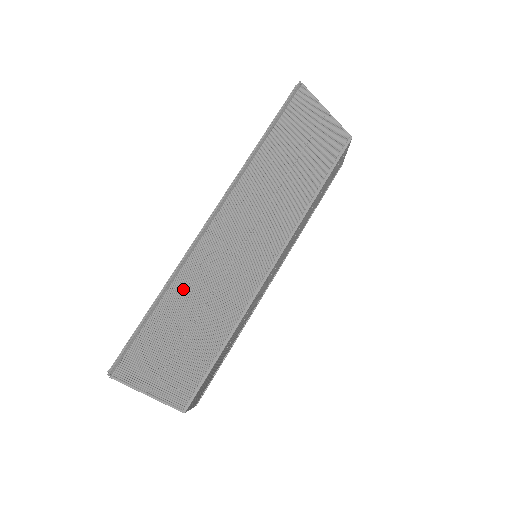
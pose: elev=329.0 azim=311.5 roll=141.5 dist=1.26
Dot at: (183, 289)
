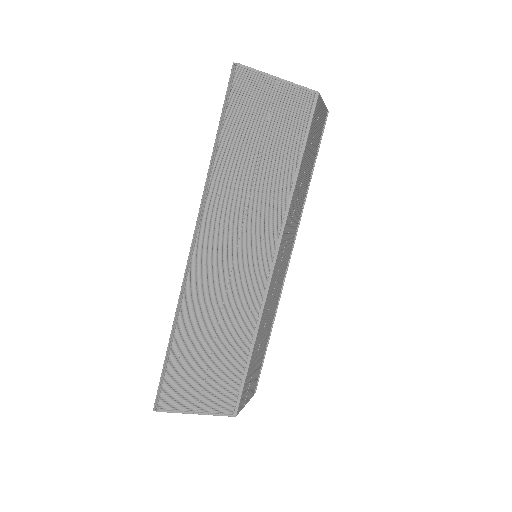
Dot at: (191, 319)
